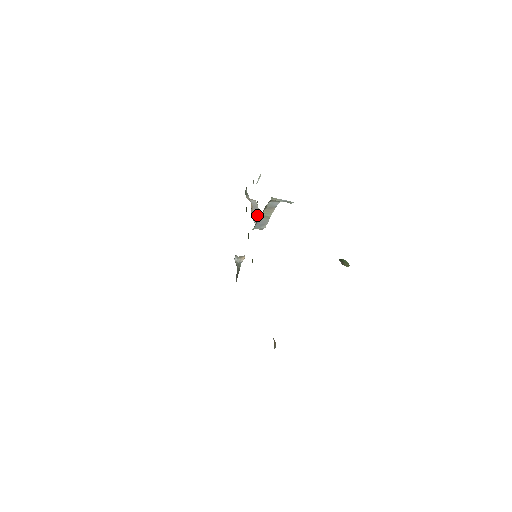
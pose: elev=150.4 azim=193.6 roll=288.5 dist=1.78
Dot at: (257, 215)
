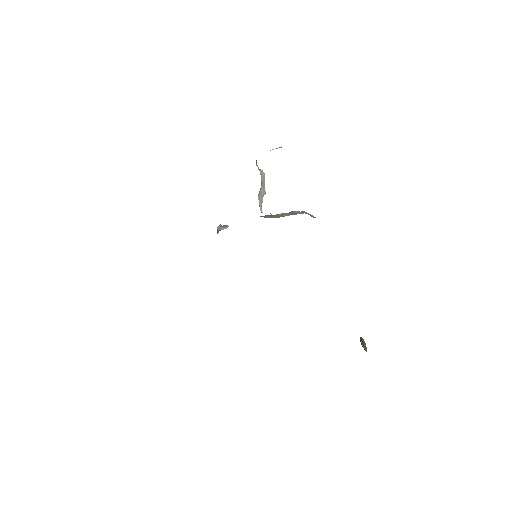
Dot at: occluded
